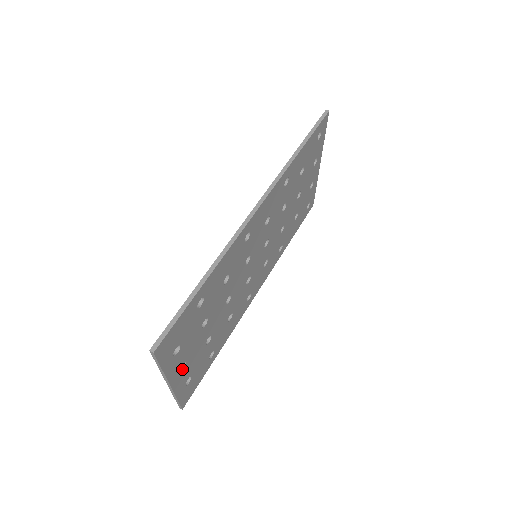
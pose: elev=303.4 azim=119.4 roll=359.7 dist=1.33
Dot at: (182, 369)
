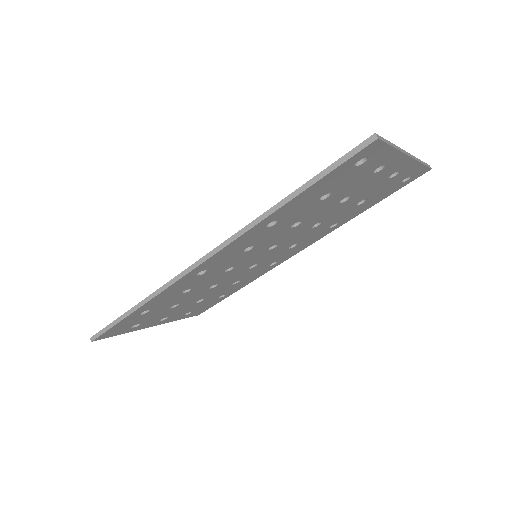
Dot at: (166, 318)
